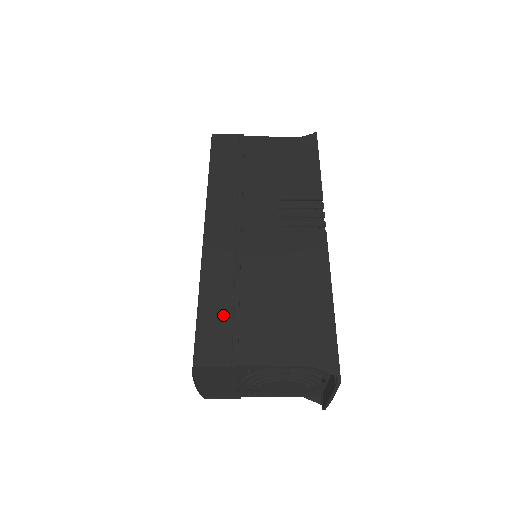
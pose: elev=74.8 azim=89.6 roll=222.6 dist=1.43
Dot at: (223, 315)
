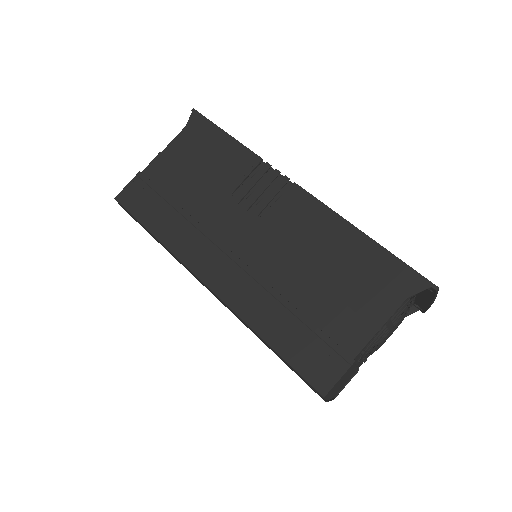
Dot at: (298, 334)
